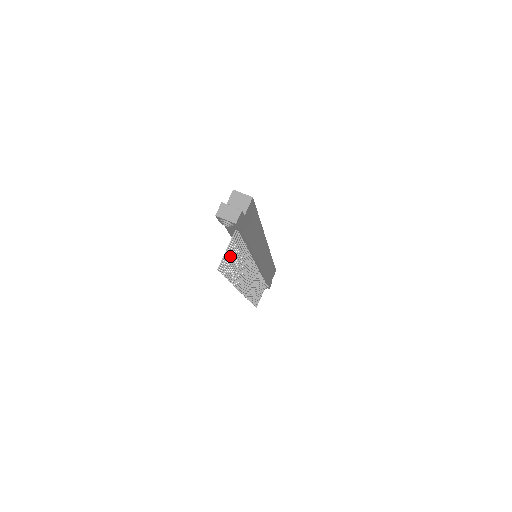
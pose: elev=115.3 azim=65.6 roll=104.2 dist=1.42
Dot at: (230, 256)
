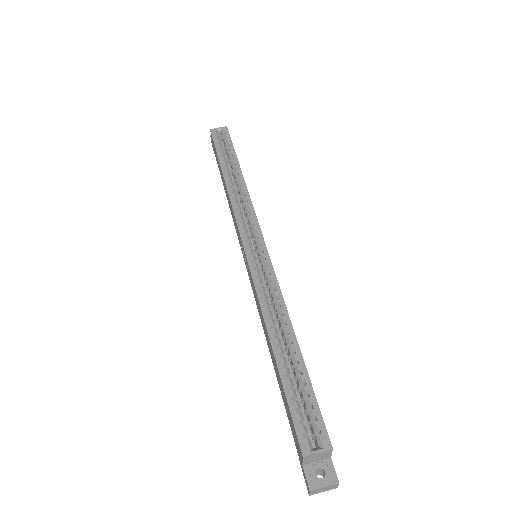
Dot at: occluded
